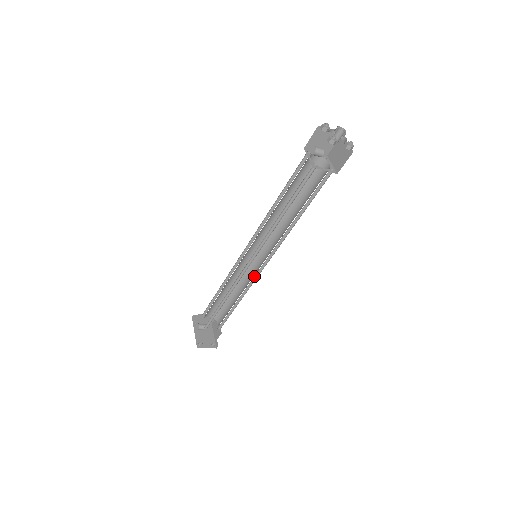
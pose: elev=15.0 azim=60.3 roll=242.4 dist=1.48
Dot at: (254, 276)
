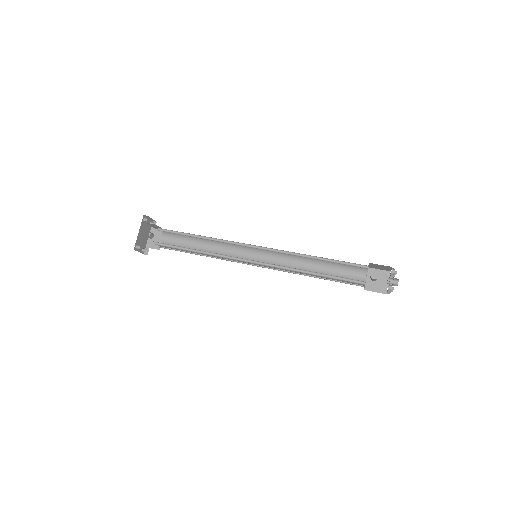
Dot at: occluded
